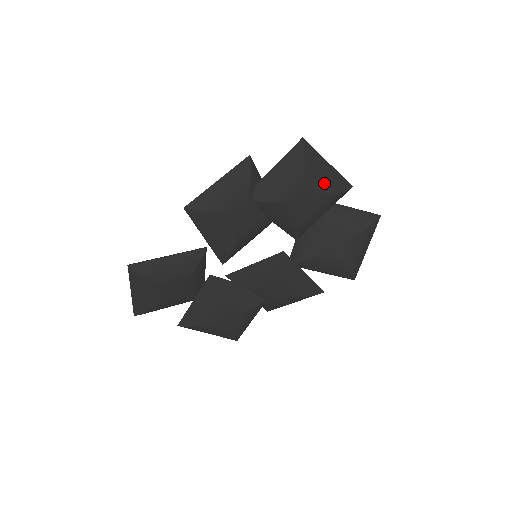
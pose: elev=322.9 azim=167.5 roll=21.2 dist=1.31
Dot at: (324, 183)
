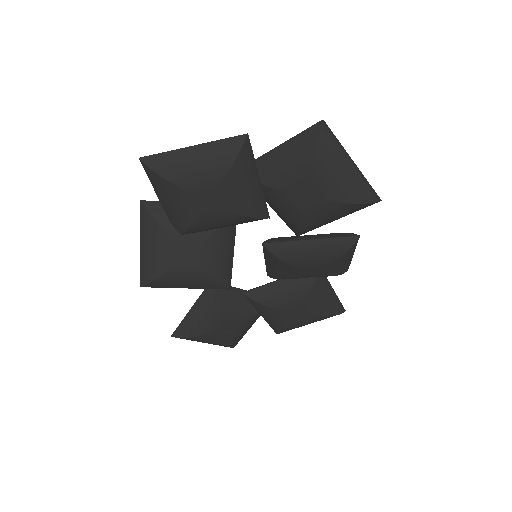
Dot at: (206, 171)
